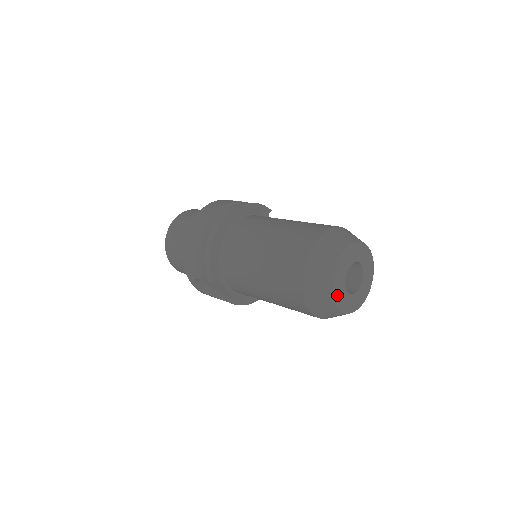
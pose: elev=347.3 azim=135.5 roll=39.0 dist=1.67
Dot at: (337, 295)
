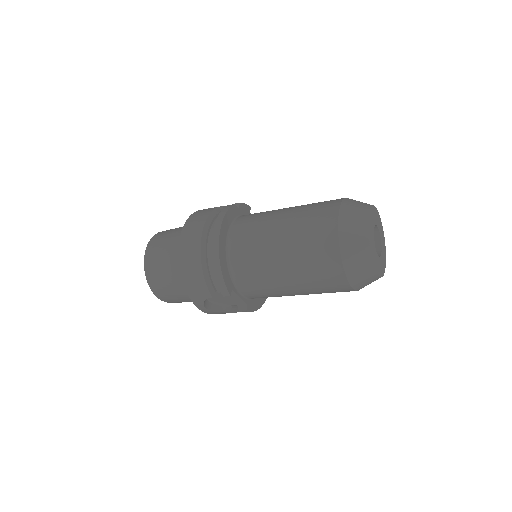
Dot at: (375, 261)
